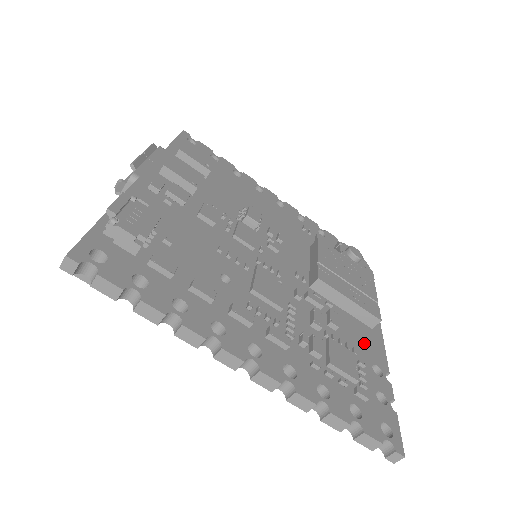
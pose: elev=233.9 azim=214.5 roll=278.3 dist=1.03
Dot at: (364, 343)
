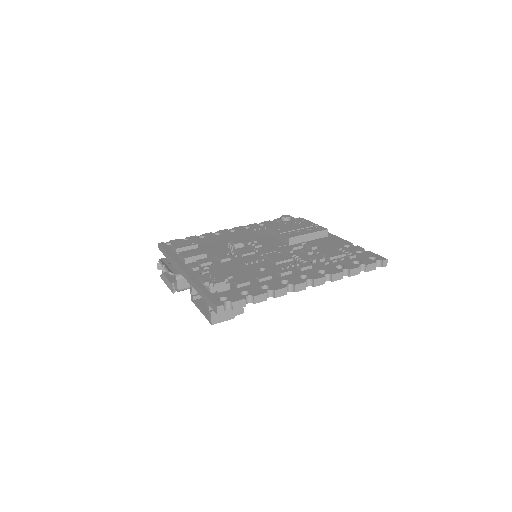
Dot at: (332, 243)
